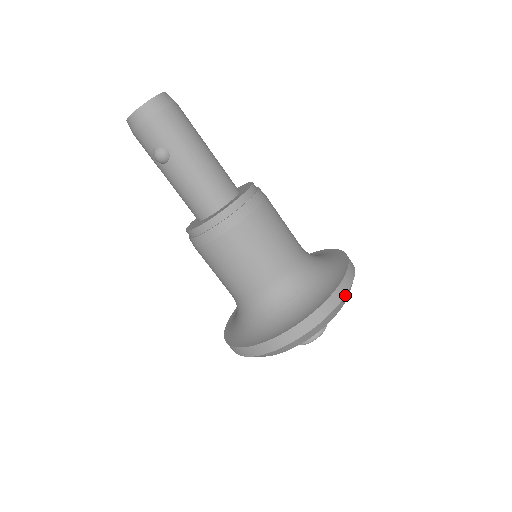
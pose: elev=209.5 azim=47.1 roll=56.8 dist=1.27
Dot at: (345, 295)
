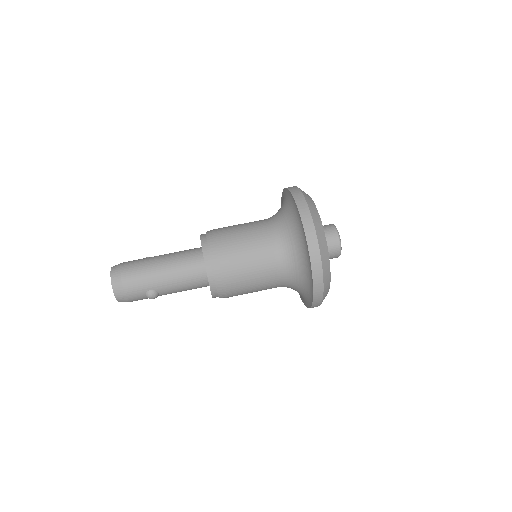
Dot at: (313, 224)
